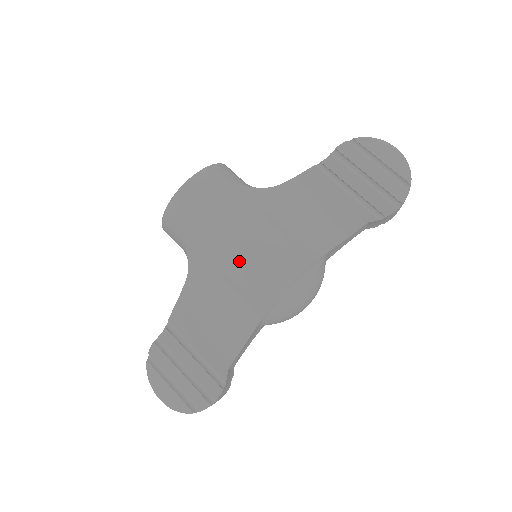
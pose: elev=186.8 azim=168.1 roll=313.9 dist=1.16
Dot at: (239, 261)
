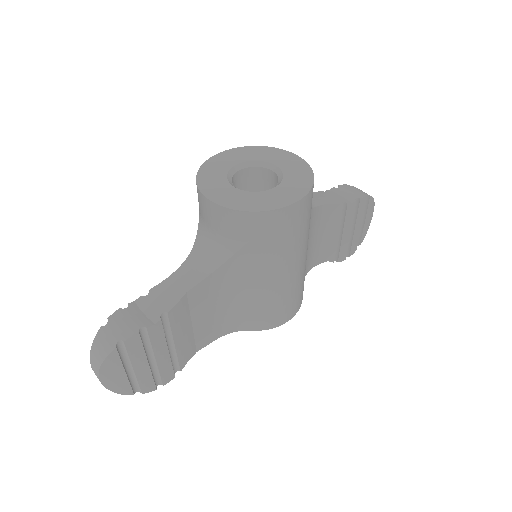
Dot at: (279, 292)
